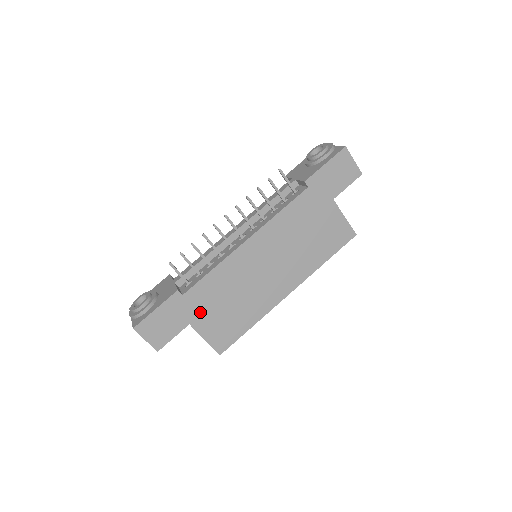
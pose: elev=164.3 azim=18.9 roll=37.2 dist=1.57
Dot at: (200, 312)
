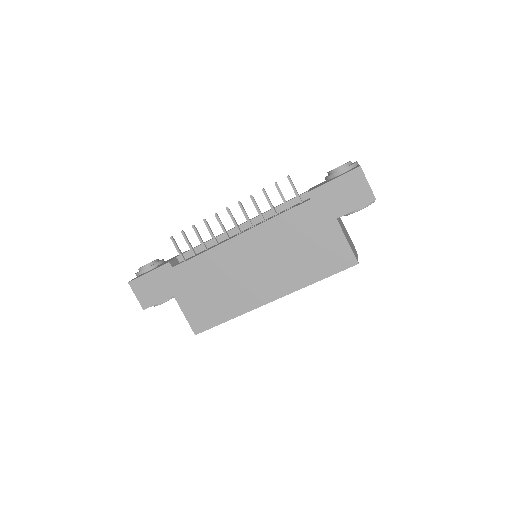
Dot at: (185, 288)
